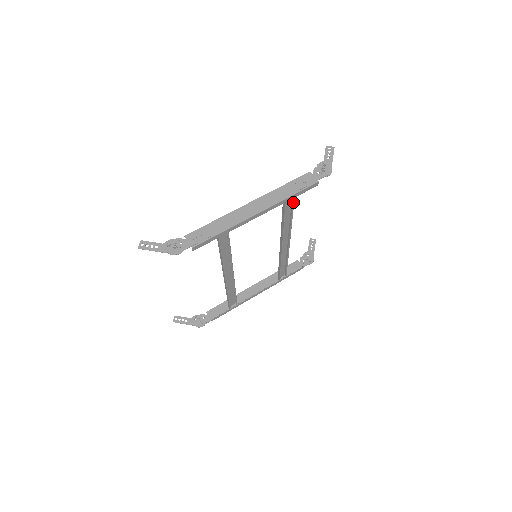
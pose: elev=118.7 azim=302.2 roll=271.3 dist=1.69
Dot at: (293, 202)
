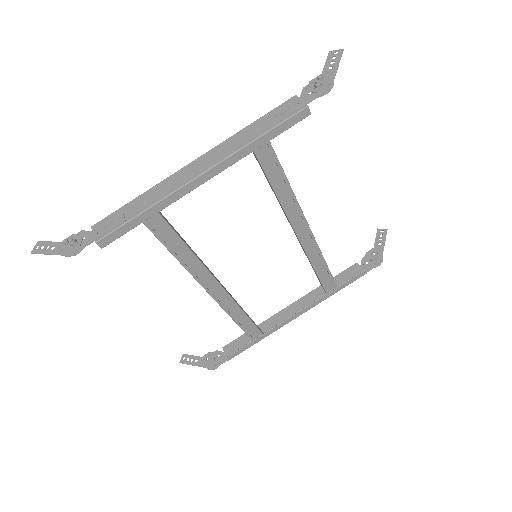
Dot at: (272, 151)
